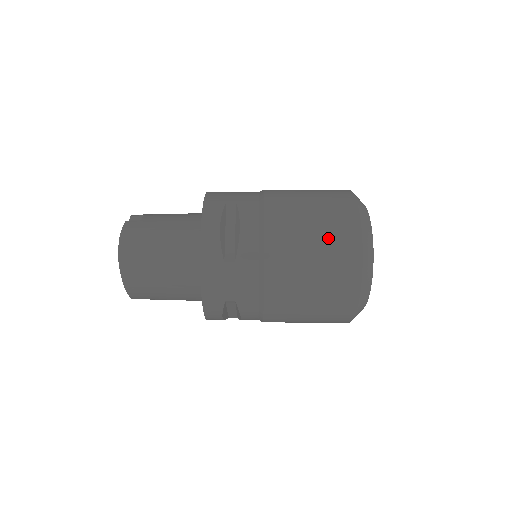
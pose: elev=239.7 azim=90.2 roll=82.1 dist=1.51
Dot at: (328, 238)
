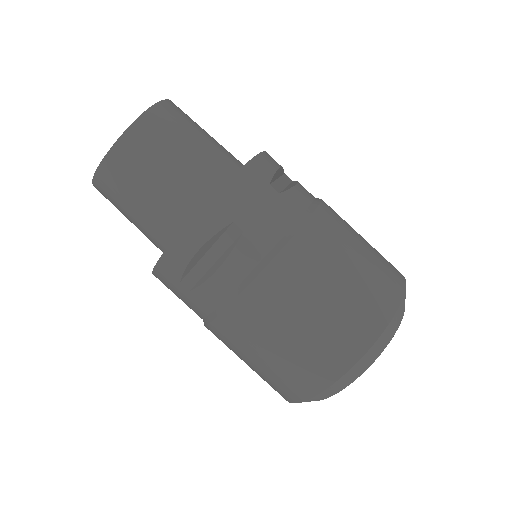
Dot at: (376, 257)
